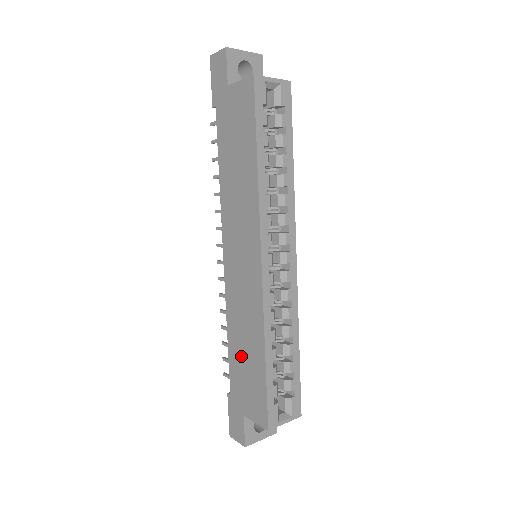
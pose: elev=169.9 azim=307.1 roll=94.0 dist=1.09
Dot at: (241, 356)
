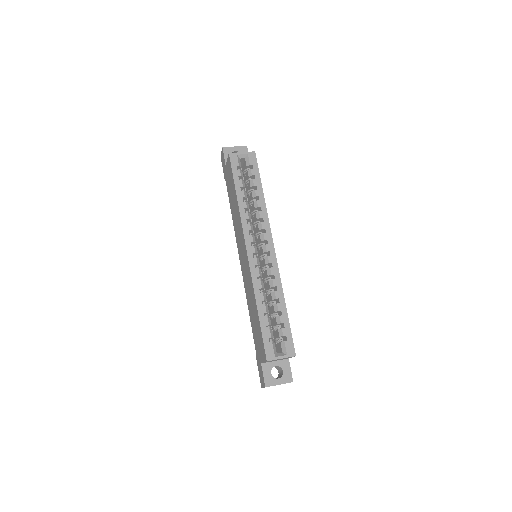
Dot at: (253, 321)
